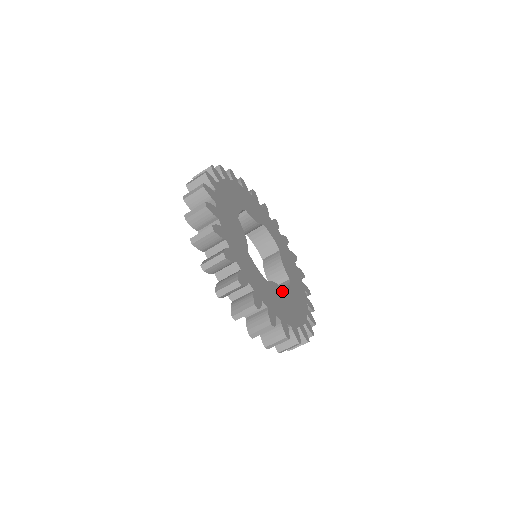
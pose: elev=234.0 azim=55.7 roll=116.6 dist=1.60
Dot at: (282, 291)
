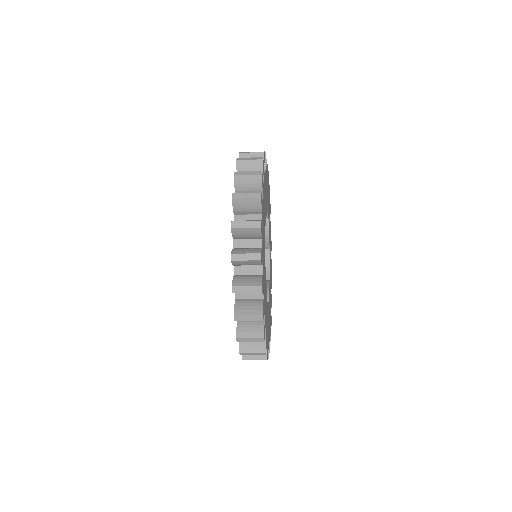
Dot at: occluded
